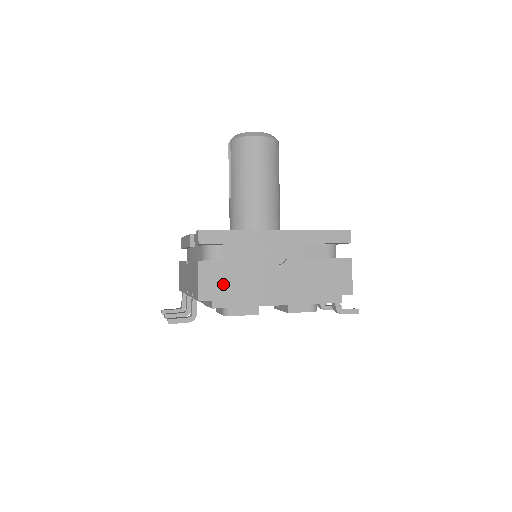
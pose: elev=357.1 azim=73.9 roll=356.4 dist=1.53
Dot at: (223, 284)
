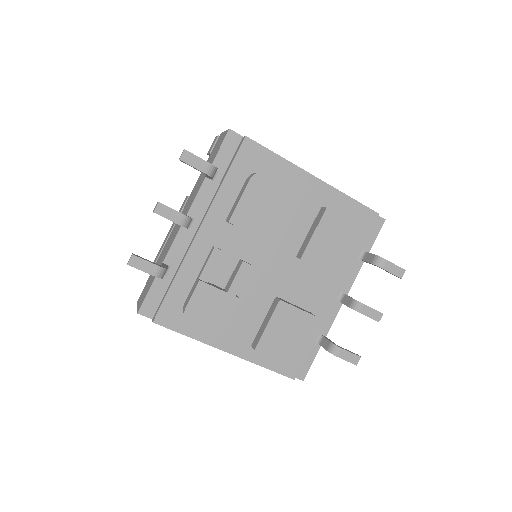
Dot at: occluded
